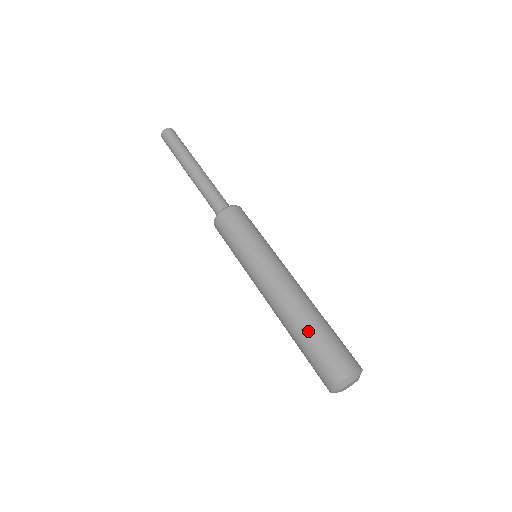
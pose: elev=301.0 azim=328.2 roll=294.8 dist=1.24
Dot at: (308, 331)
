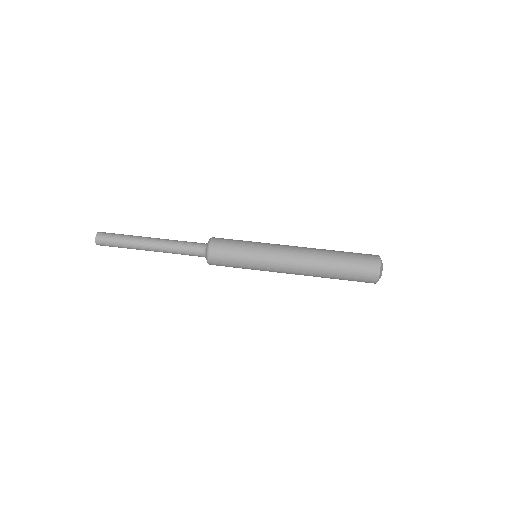
Dot at: (337, 261)
